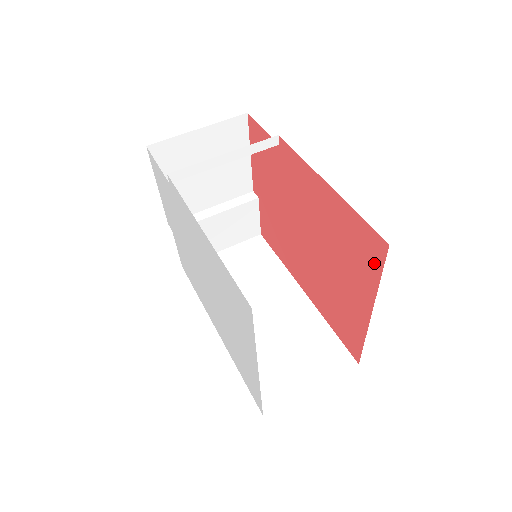
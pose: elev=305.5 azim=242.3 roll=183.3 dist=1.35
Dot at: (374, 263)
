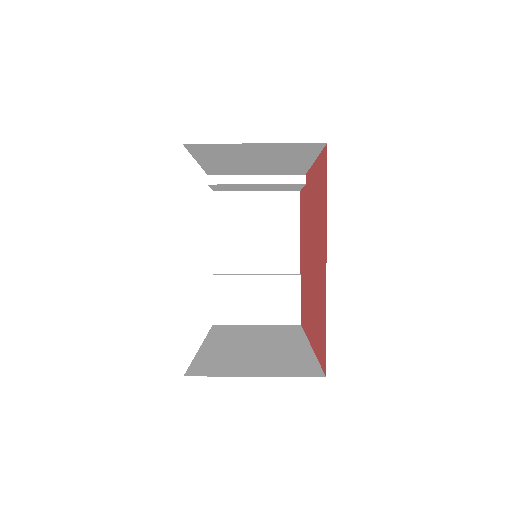
Dot at: (325, 185)
